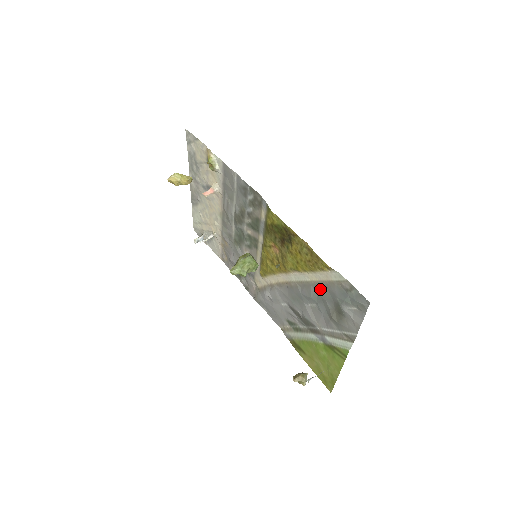
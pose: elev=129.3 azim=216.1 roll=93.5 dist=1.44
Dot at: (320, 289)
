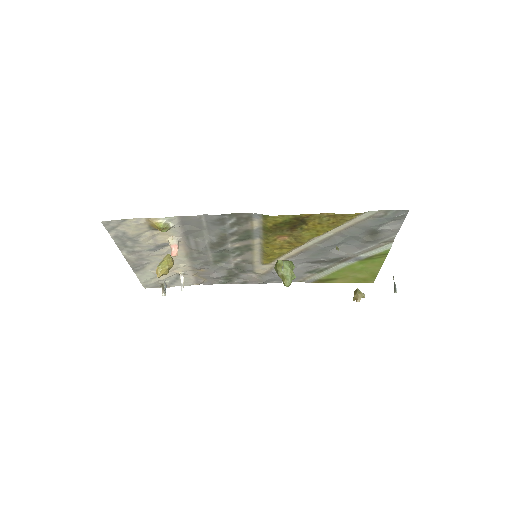
Dot at: (347, 232)
